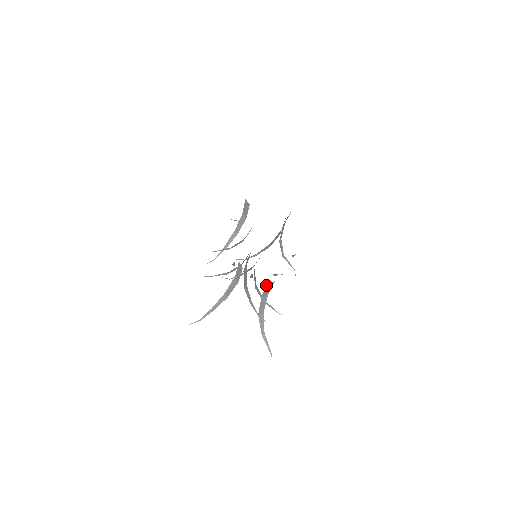
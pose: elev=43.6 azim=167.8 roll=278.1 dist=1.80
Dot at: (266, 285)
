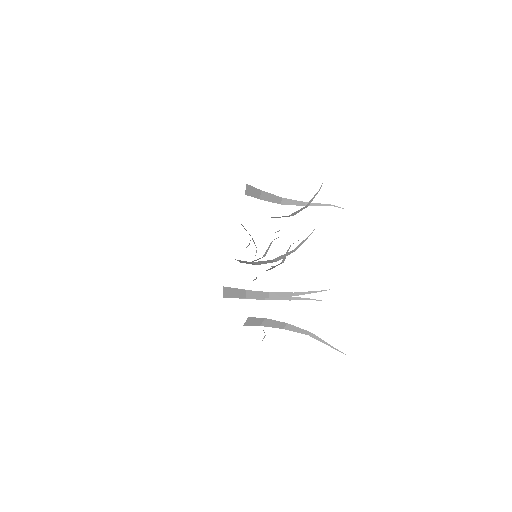
Dot at: occluded
